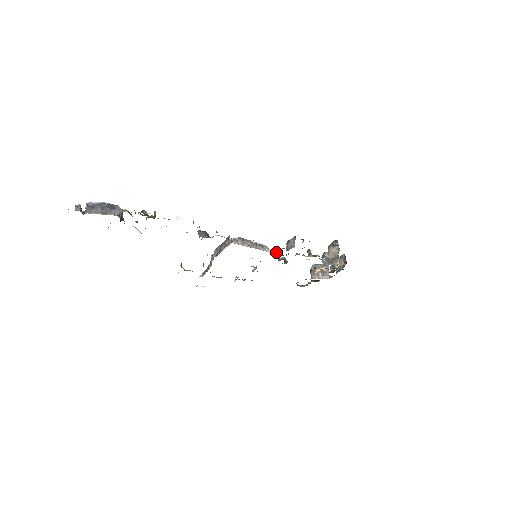
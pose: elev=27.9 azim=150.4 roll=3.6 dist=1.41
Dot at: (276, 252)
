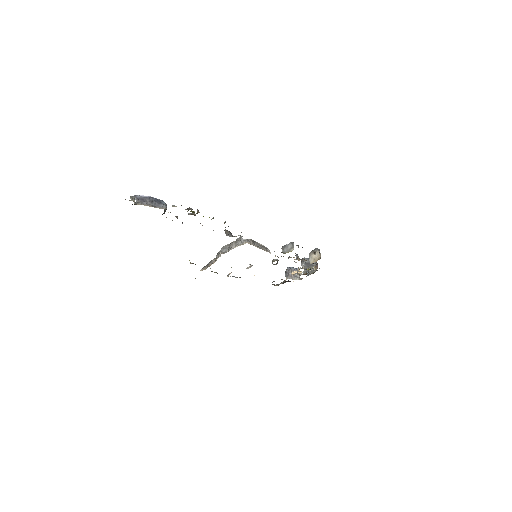
Dot at: occluded
